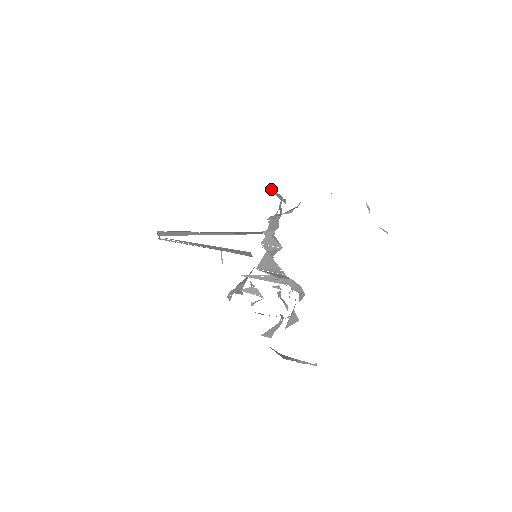
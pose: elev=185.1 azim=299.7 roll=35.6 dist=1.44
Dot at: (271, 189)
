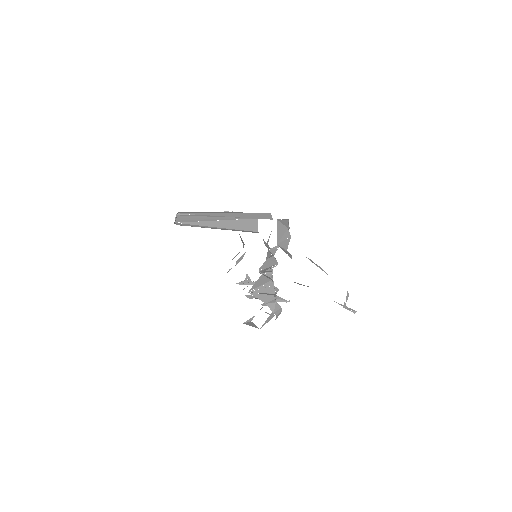
Dot at: (279, 232)
